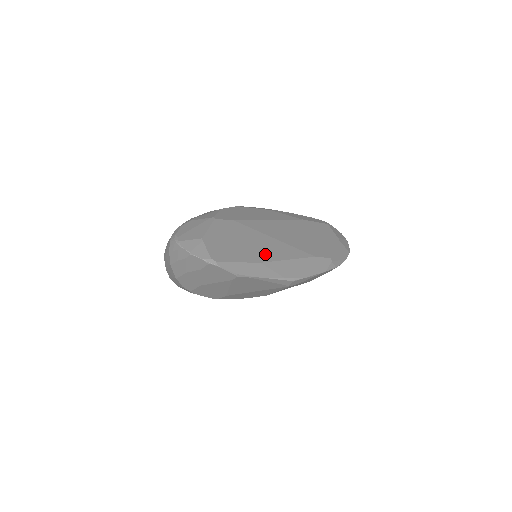
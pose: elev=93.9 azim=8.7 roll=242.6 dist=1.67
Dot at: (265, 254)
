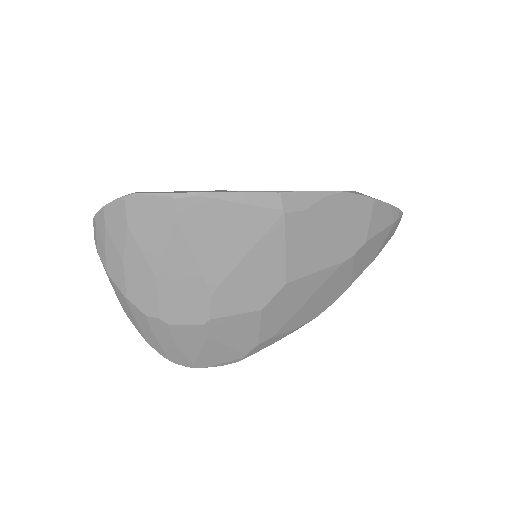
Dot at: occluded
